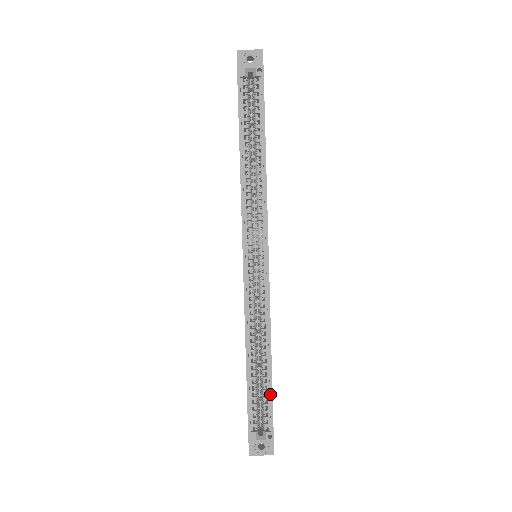
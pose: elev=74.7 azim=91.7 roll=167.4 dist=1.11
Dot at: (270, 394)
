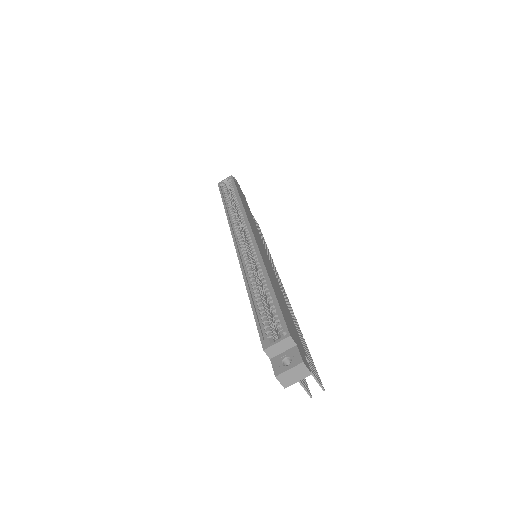
Dot at: (275, 301)
